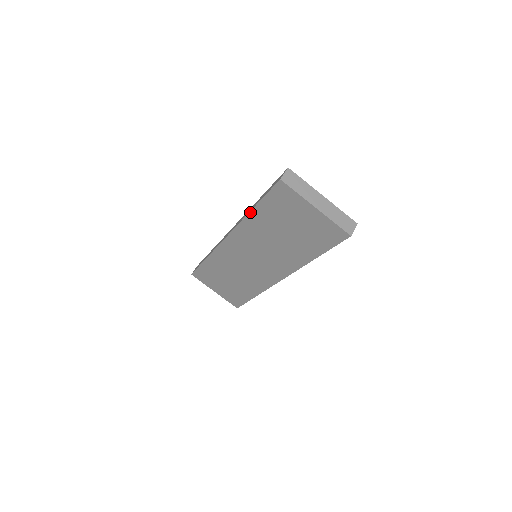
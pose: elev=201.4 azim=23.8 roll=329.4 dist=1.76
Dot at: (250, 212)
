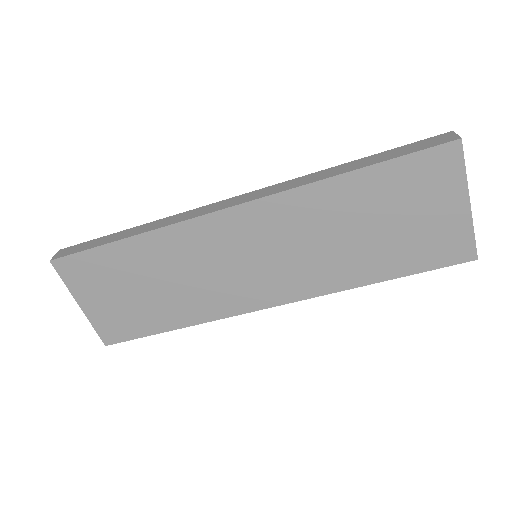
Dot at: (342, 174)
